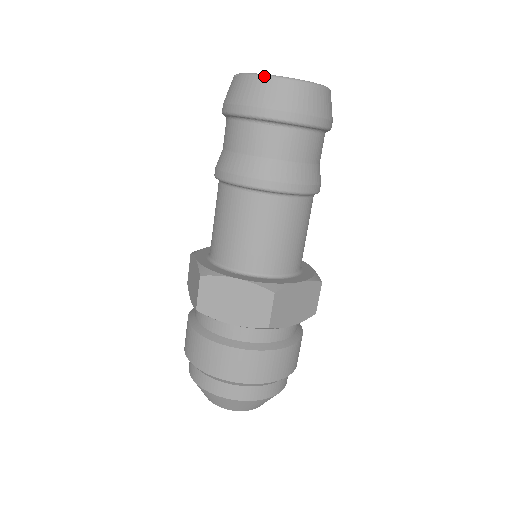
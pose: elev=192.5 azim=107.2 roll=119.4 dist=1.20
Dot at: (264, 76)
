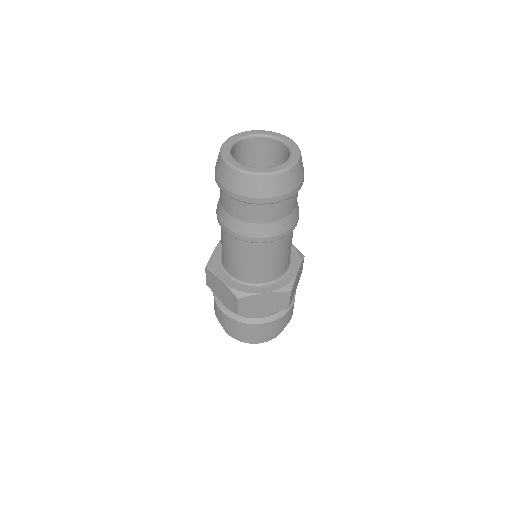
Dot at: (263, 175)
